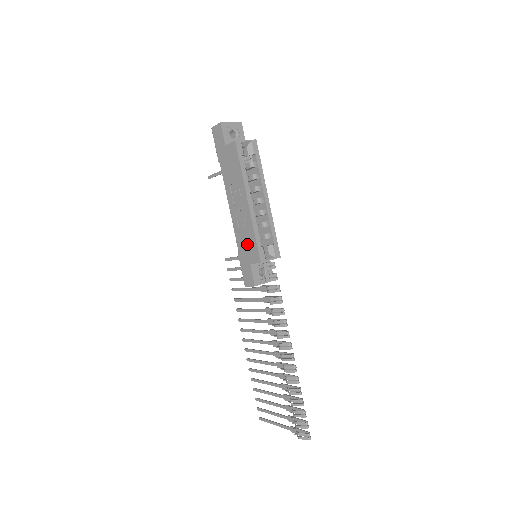
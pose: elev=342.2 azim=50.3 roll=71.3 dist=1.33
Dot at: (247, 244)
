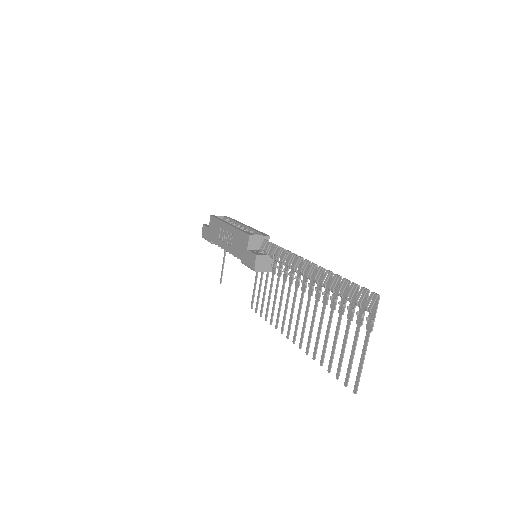
Dot at: (240, 243)
